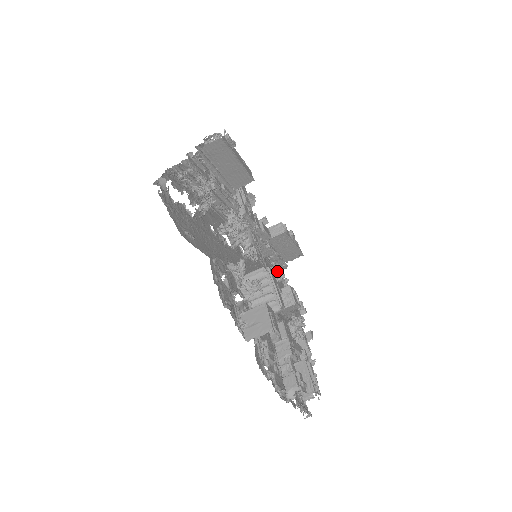
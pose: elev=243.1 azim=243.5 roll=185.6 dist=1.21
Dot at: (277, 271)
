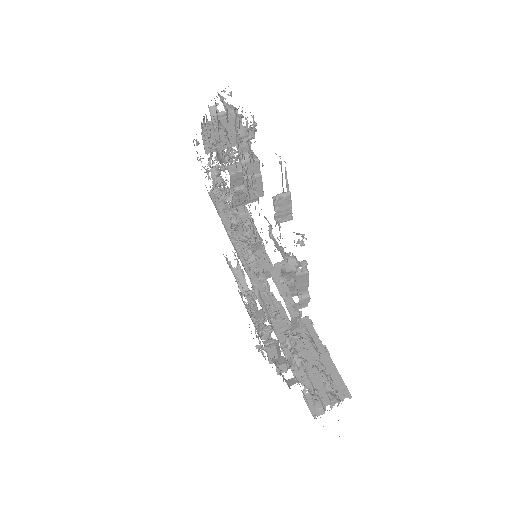
Dot at: (291, 336)
